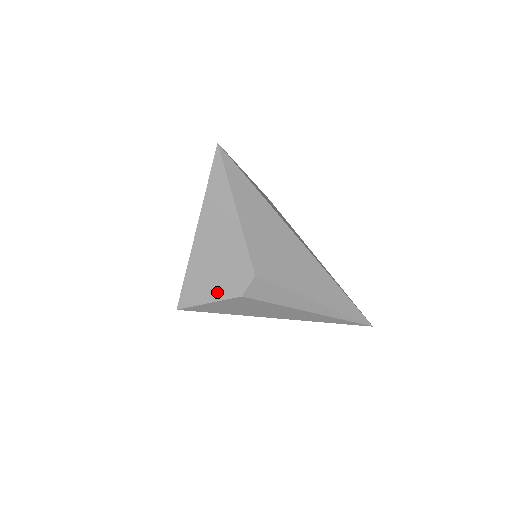
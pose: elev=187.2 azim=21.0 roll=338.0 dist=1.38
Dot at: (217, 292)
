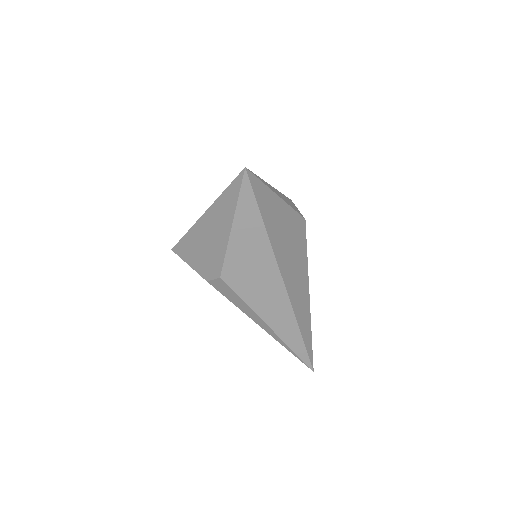
Dot at: (196, 264)
